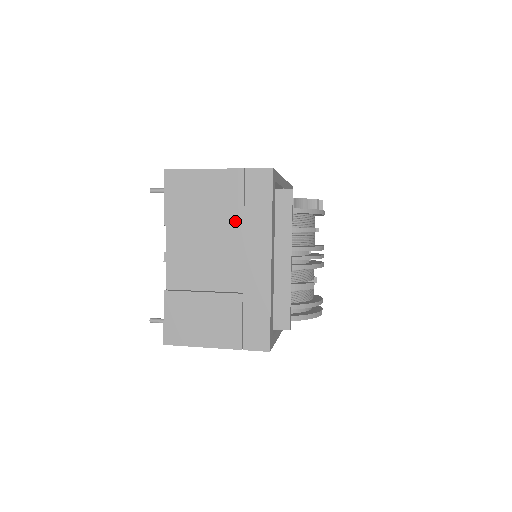
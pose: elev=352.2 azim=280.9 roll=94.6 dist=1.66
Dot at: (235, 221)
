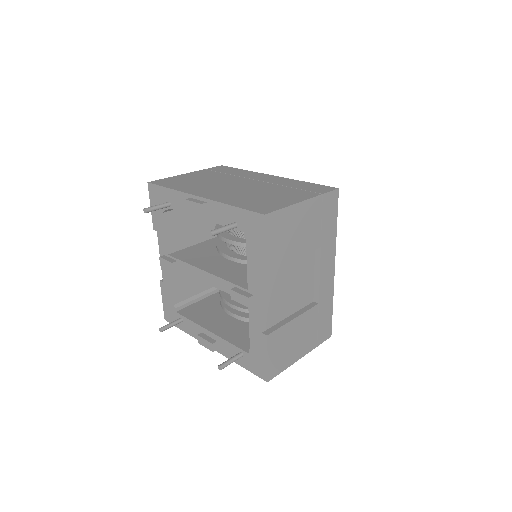
Dot at: (316, 245)
